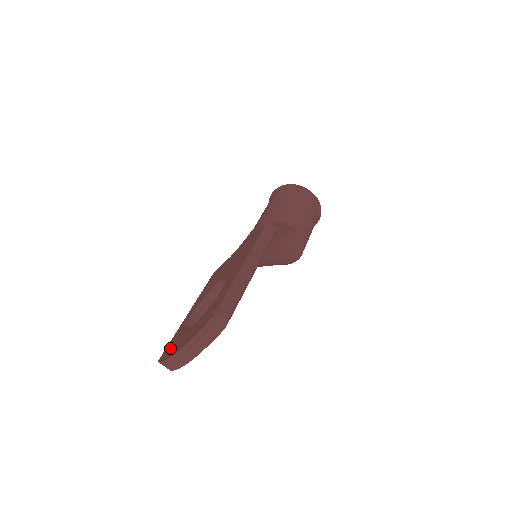
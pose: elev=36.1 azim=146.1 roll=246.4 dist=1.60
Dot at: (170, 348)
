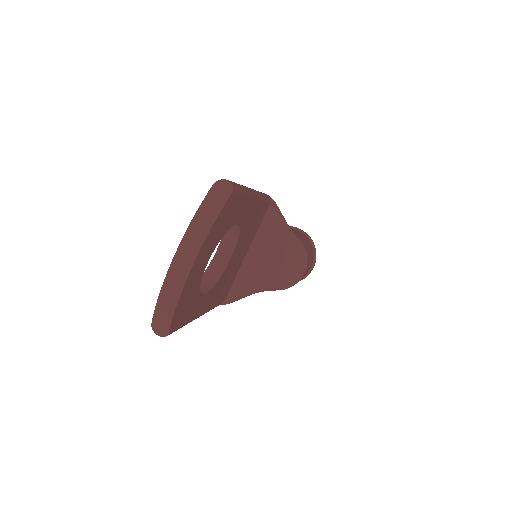
Dot at: occluded
